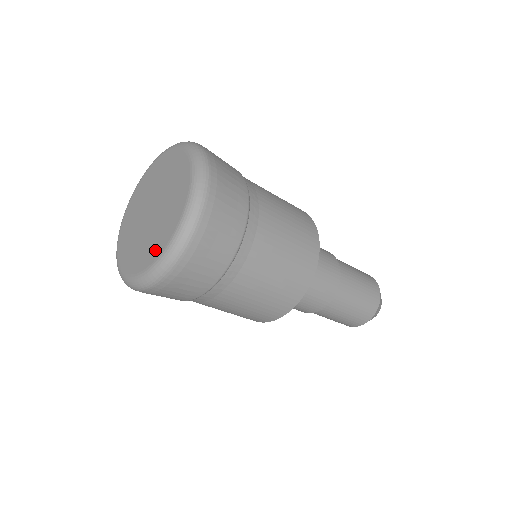
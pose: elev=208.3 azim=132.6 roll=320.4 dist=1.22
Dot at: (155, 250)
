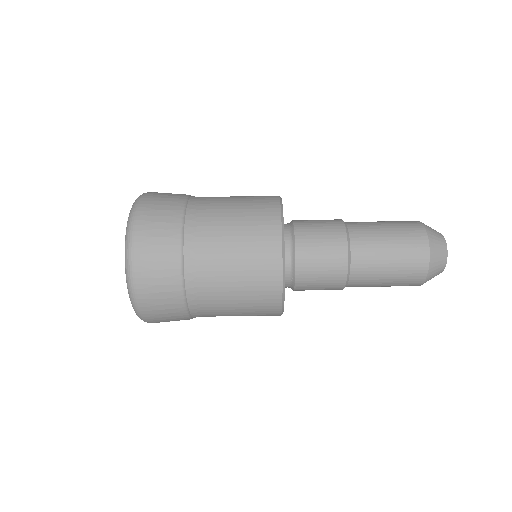
Dot at: occluded
